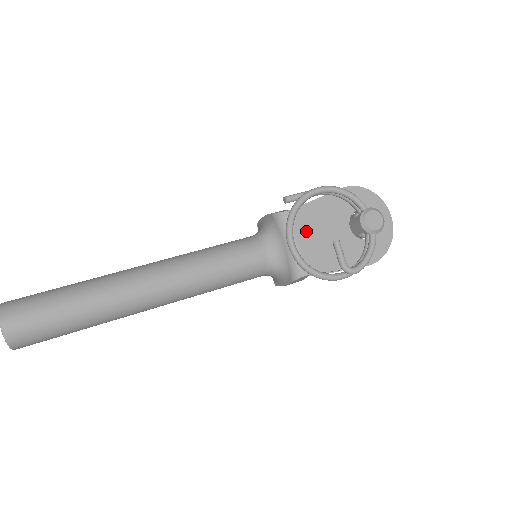
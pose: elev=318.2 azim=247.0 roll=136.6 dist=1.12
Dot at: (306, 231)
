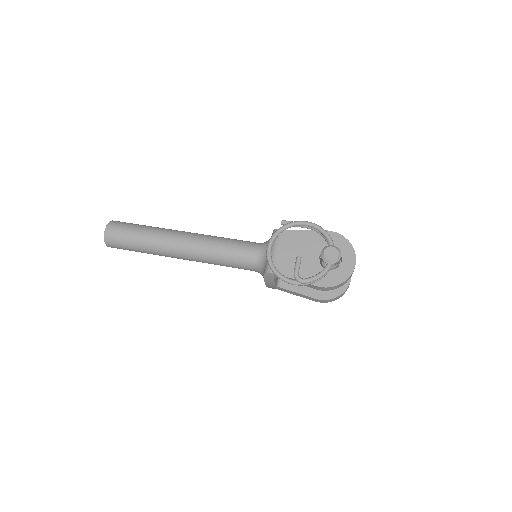
Dot at: (286, 246)
